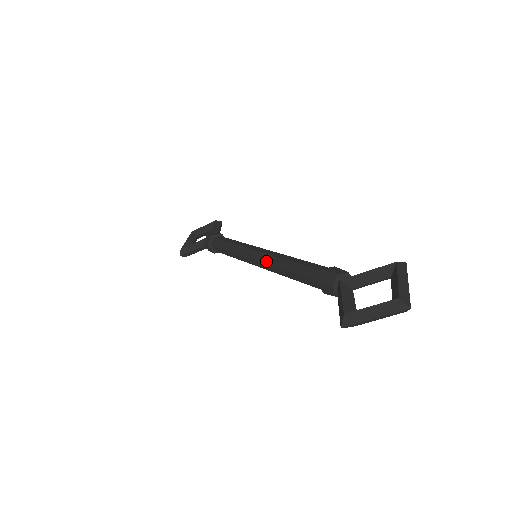
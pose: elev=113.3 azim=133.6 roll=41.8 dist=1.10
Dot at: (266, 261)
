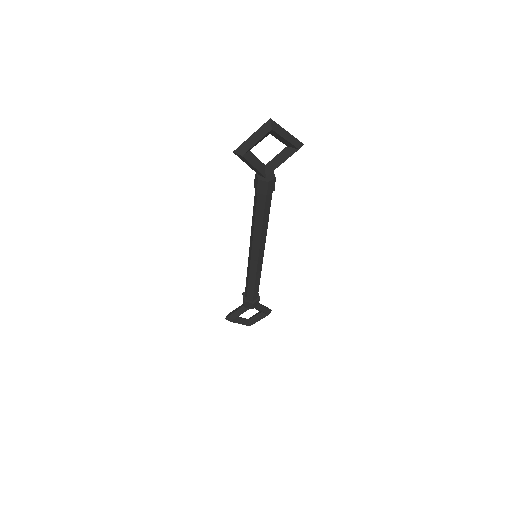
Dot at: occluded
